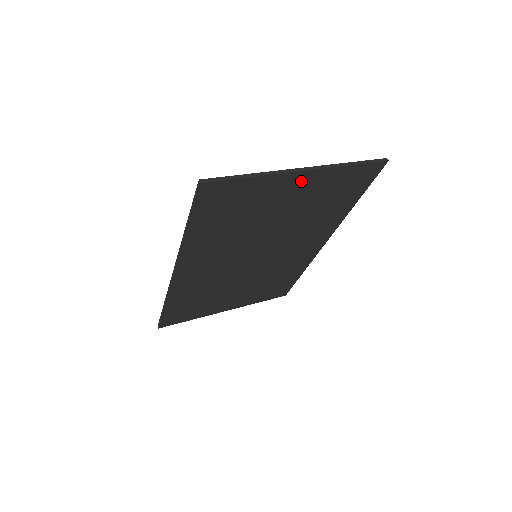
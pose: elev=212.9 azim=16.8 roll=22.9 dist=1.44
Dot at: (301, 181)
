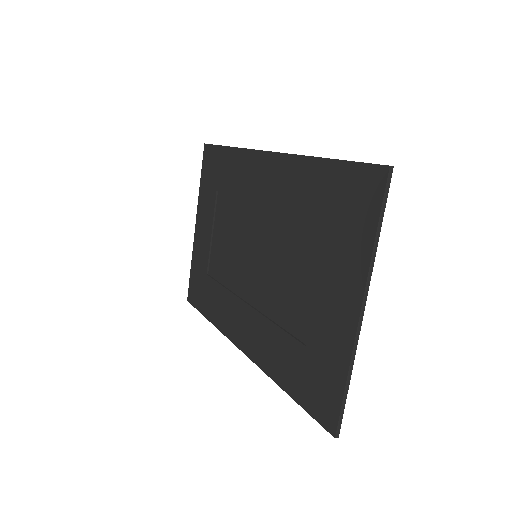
Dot at: (350, 300)
